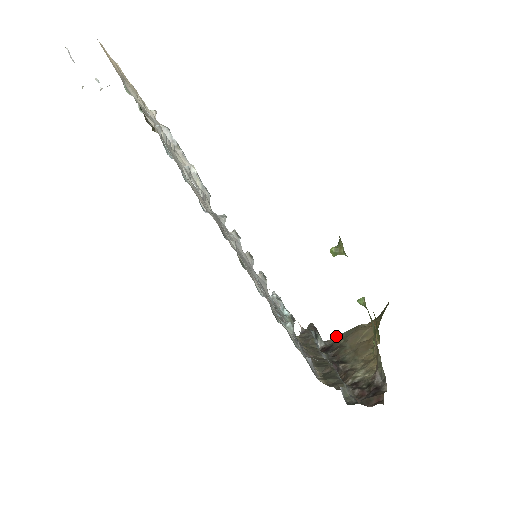
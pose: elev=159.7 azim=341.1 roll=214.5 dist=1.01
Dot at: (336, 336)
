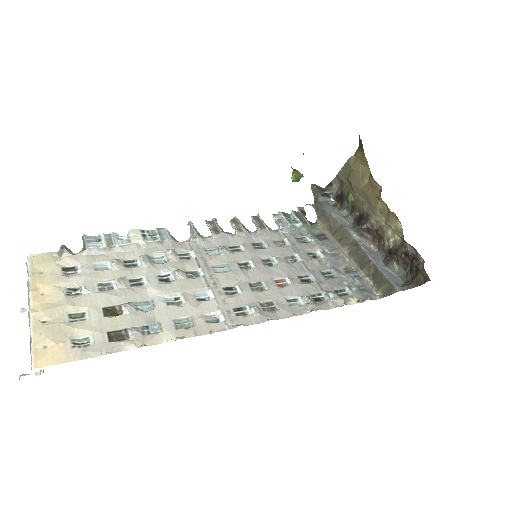
Dot at: (337, 176)
